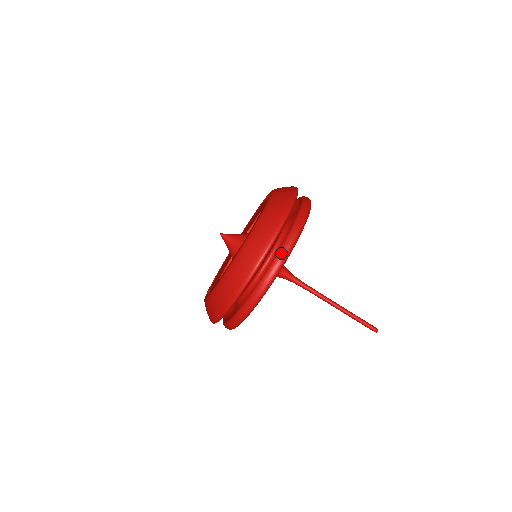
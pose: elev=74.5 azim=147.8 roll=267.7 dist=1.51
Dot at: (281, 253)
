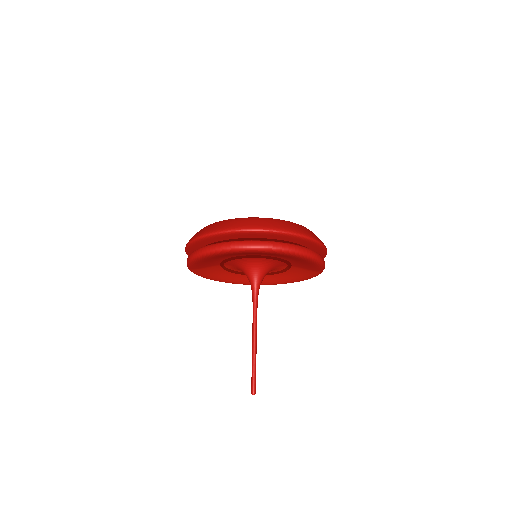
Dot at: (287, 244)
